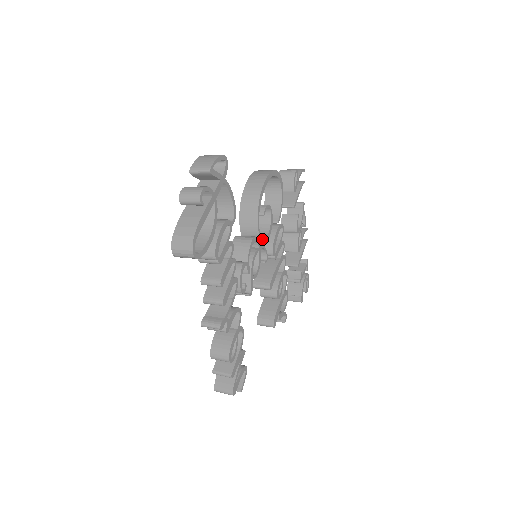
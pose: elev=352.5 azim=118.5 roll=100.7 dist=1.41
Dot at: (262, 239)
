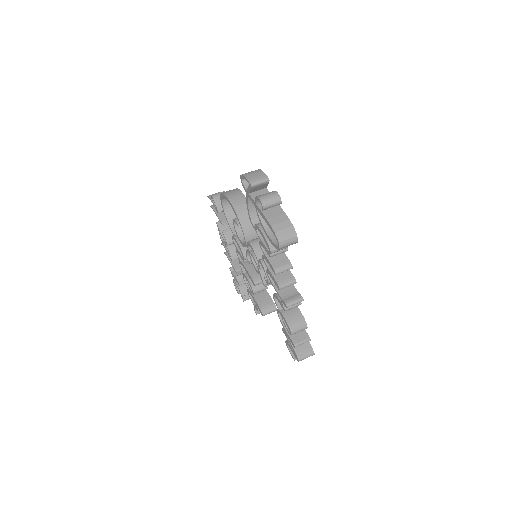
Dot at: occluded
